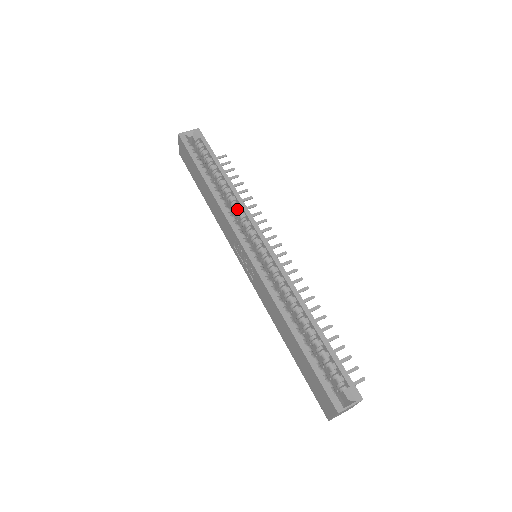
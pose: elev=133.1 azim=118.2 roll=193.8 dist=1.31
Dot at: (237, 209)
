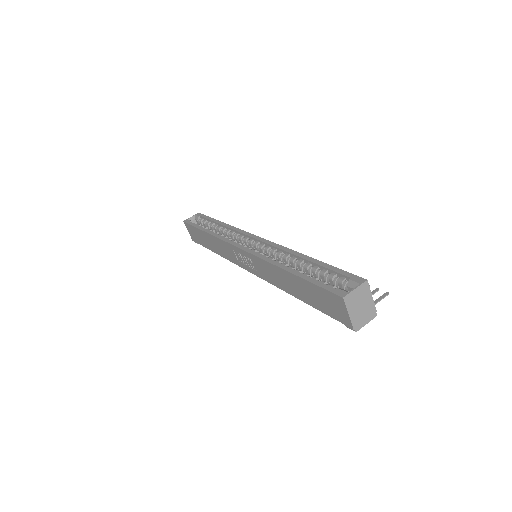
Dot at: (232, 234)
